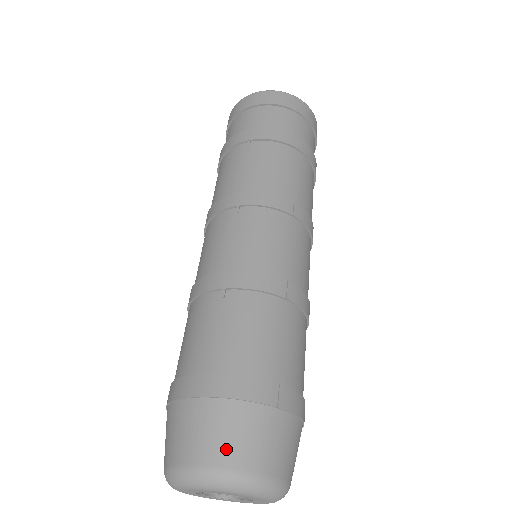
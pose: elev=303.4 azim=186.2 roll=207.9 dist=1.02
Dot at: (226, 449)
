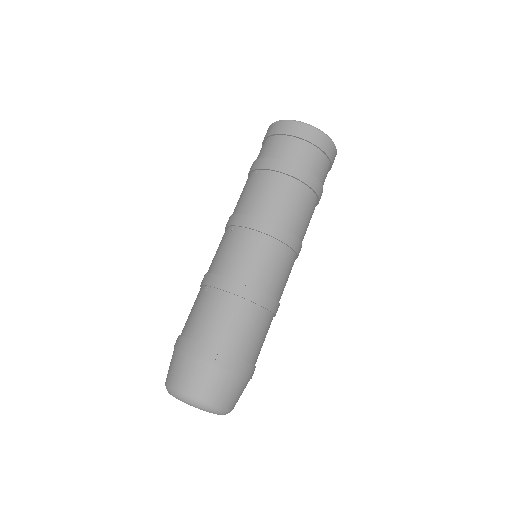
Dot at: (181, 380)
